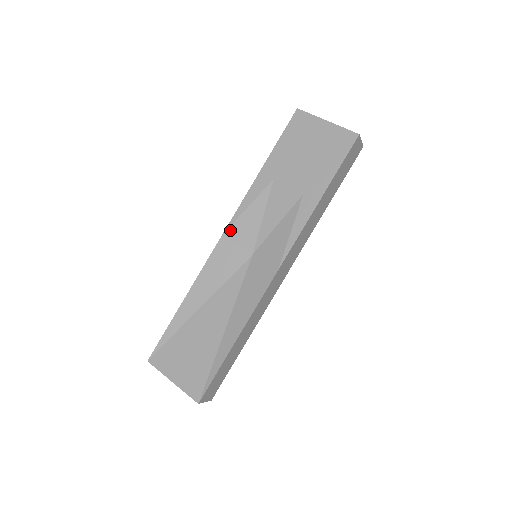
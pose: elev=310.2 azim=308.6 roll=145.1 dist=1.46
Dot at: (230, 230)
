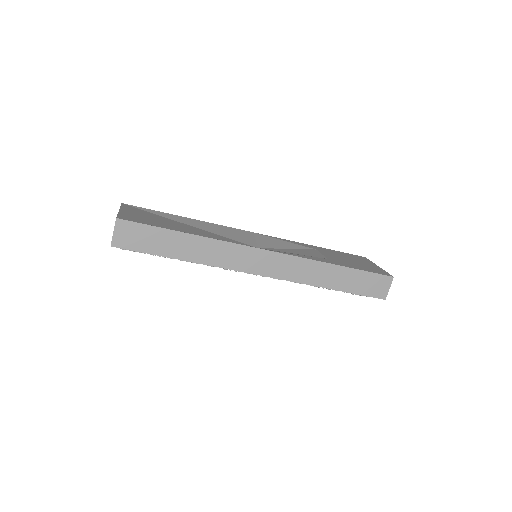
Dot at: (262, 235)
